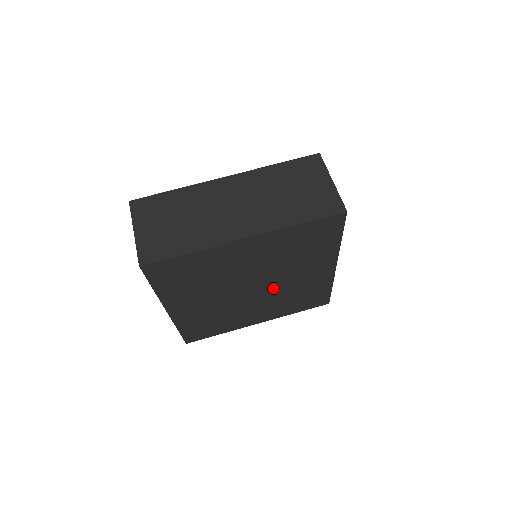
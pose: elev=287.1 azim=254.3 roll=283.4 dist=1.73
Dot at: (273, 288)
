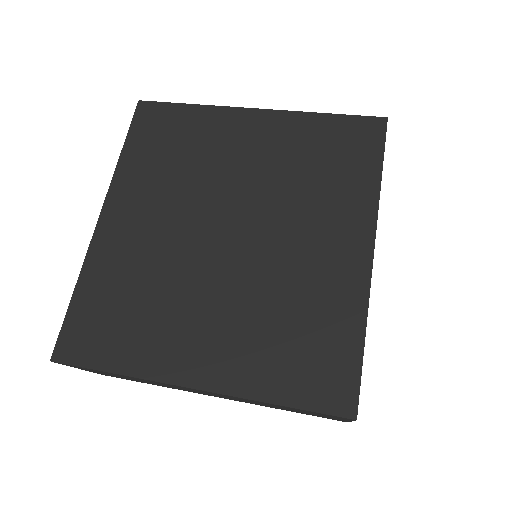
Dot at: (258, 254)
